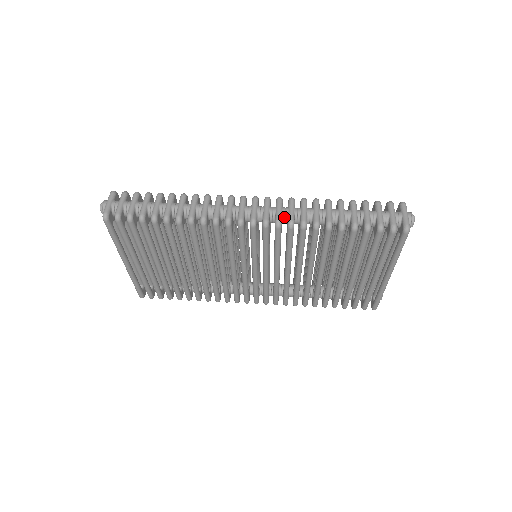
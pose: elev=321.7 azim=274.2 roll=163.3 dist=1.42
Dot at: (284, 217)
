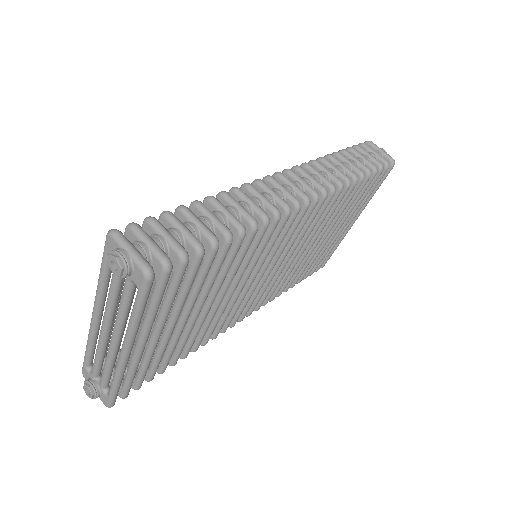
Dot at: occluded
